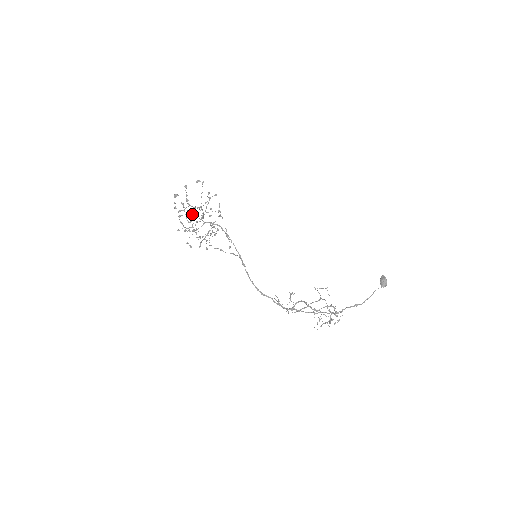
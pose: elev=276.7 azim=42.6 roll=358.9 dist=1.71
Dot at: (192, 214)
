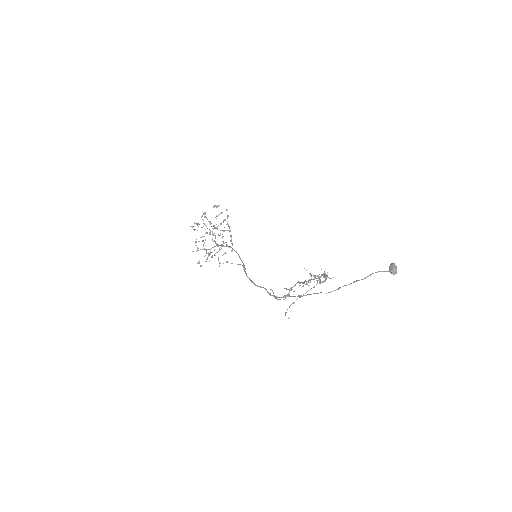
Dot at: occluded
